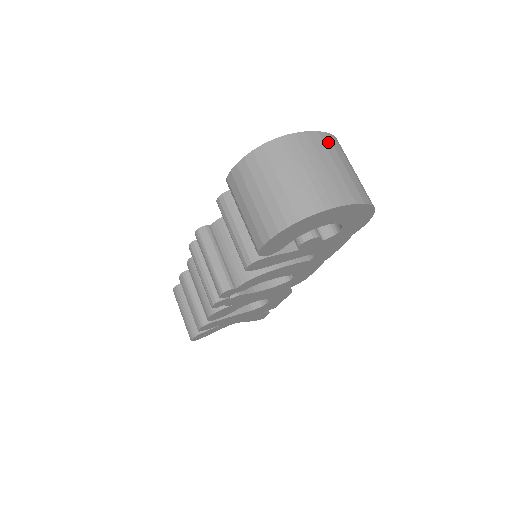
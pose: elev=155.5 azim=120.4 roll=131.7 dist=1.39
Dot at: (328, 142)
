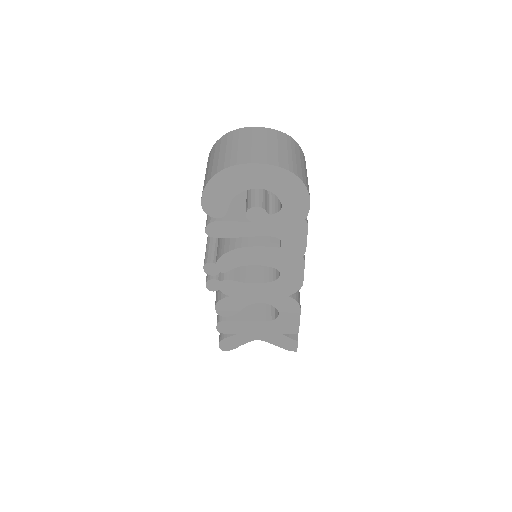
Dot at: (273, 134)
